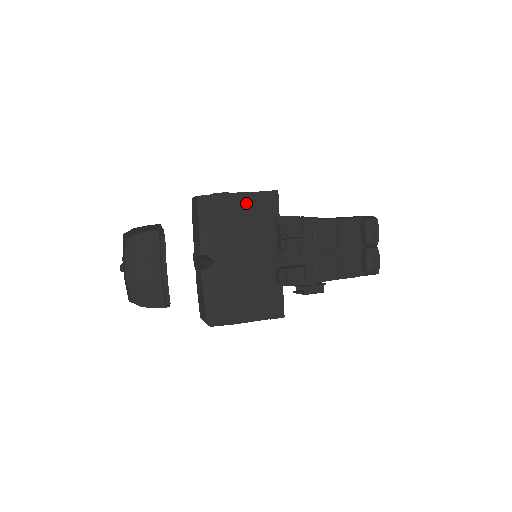
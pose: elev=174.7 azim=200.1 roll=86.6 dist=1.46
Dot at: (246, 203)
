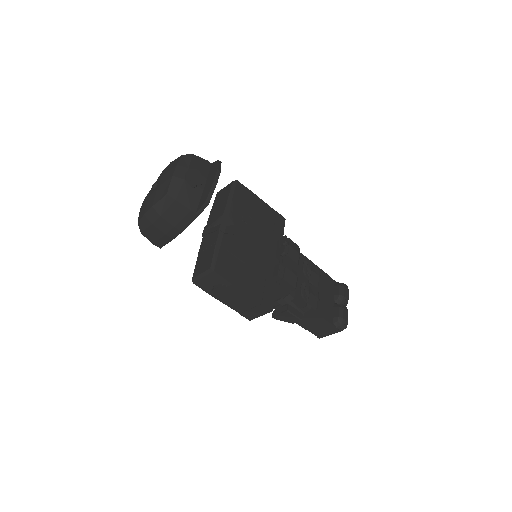
Dot at: (264, 209)
